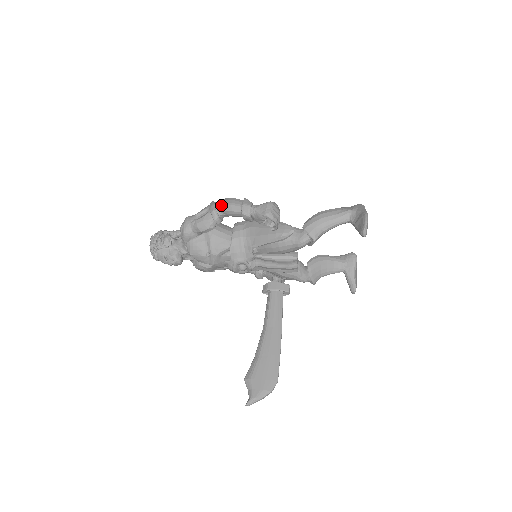
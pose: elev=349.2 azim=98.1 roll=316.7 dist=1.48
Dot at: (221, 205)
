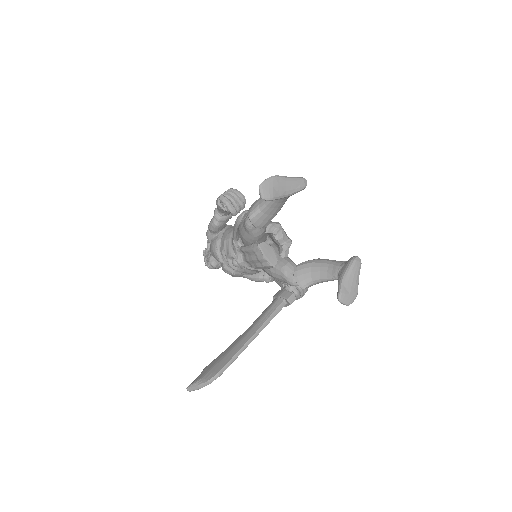
Dot at: occluded
